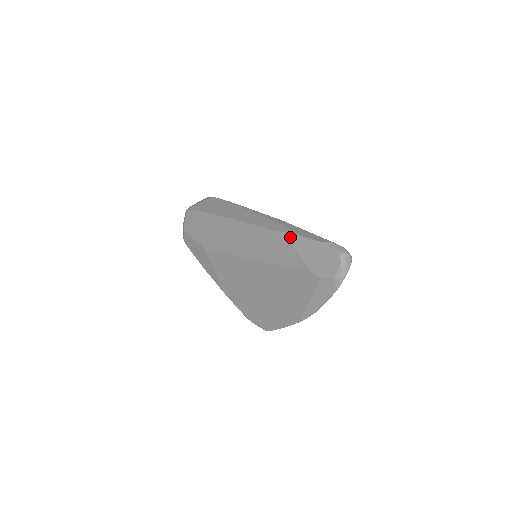
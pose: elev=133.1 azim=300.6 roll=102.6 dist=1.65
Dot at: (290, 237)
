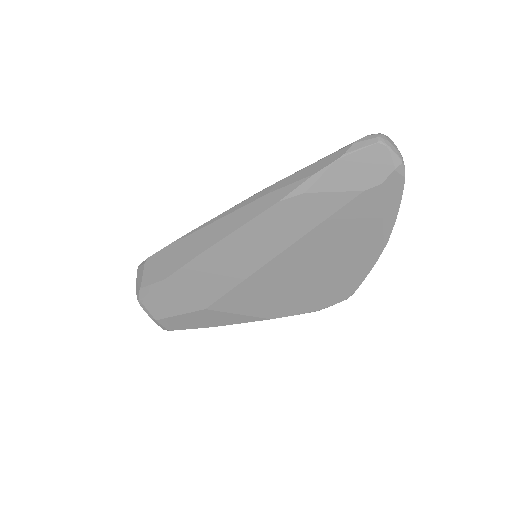
Dot at: (304, 188)
